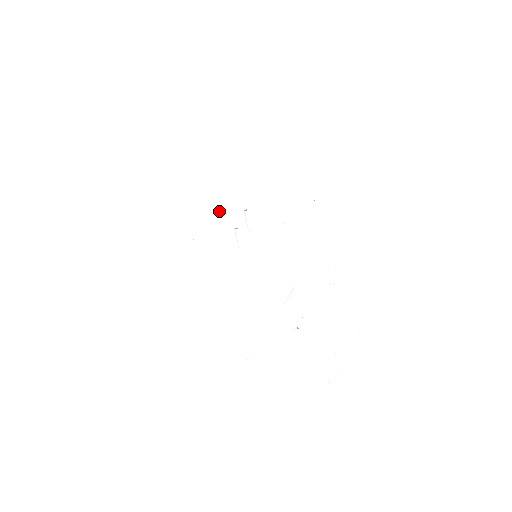
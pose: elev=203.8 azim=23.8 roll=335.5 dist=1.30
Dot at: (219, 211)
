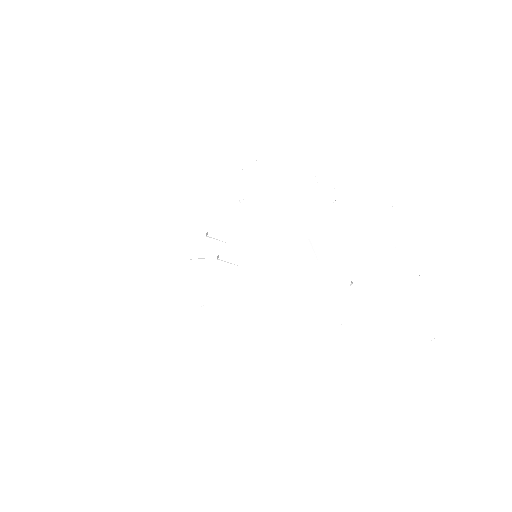
Dot at: (191, 261)
